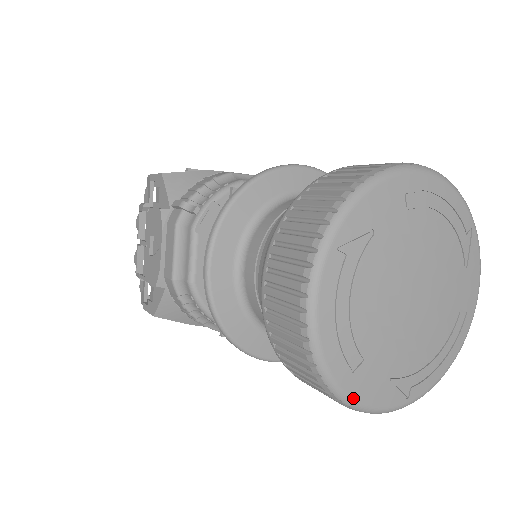
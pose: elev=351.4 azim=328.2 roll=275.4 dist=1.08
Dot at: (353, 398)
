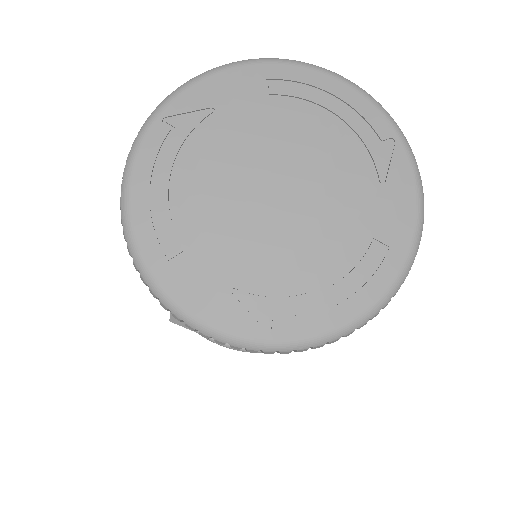
Dot at: (171, 297)
